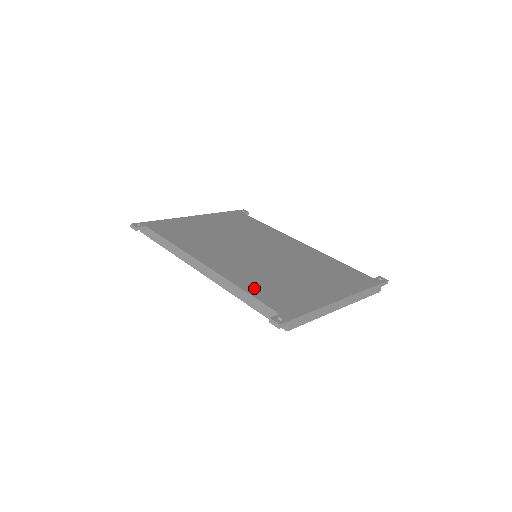
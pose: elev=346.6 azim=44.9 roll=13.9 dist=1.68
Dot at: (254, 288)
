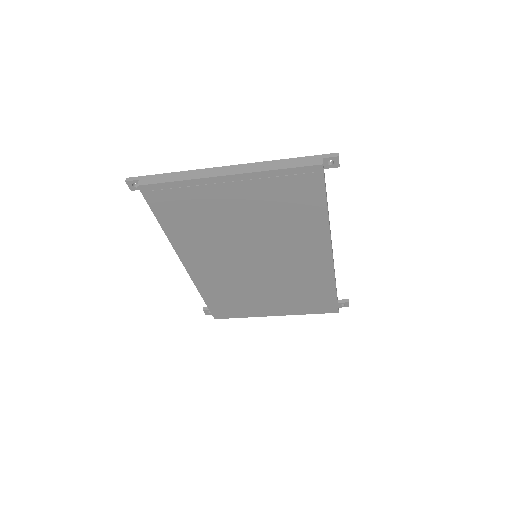
Dot at: occluded
